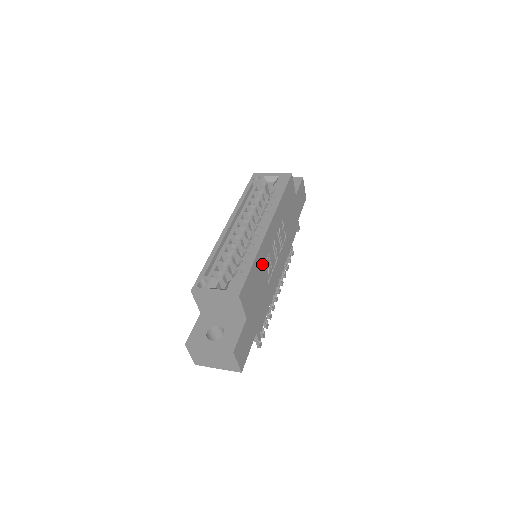
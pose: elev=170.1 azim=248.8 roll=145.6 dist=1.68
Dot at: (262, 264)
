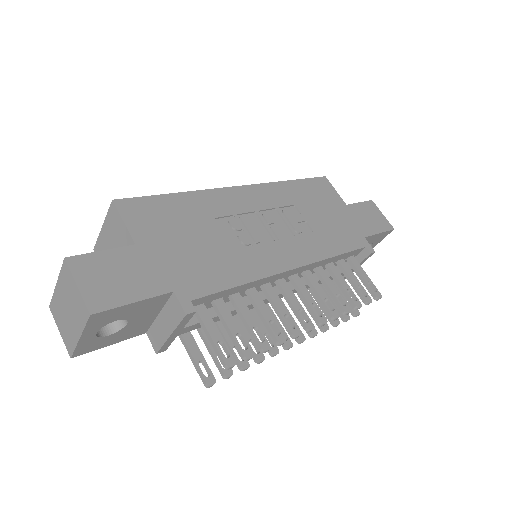
Dot at: (211, 213)
